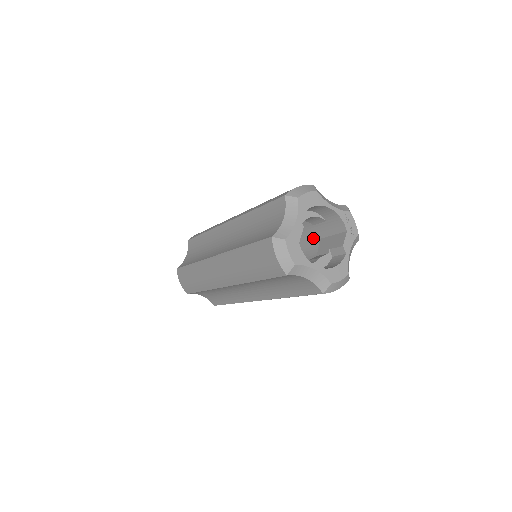
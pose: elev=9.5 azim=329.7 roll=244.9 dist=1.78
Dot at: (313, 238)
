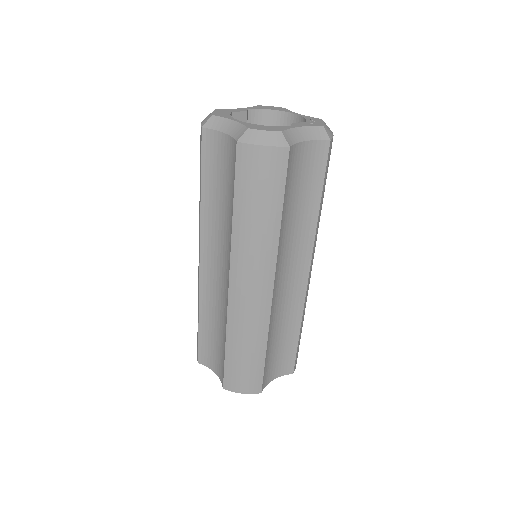
Dot at: occluded
